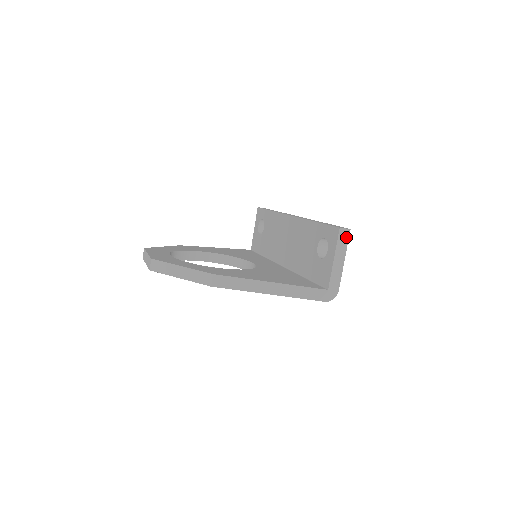
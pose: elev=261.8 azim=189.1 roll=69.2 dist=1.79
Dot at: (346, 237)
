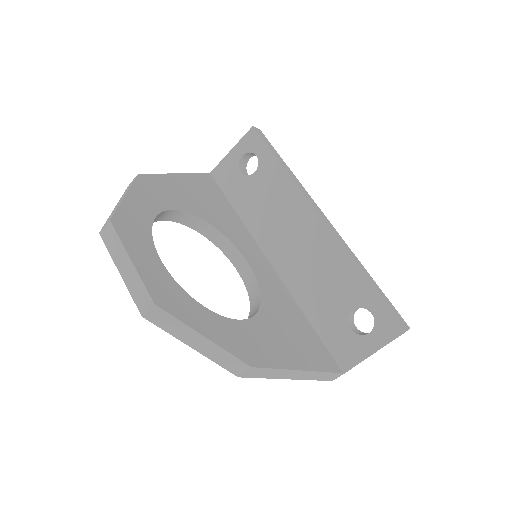
Dot at: occluded
